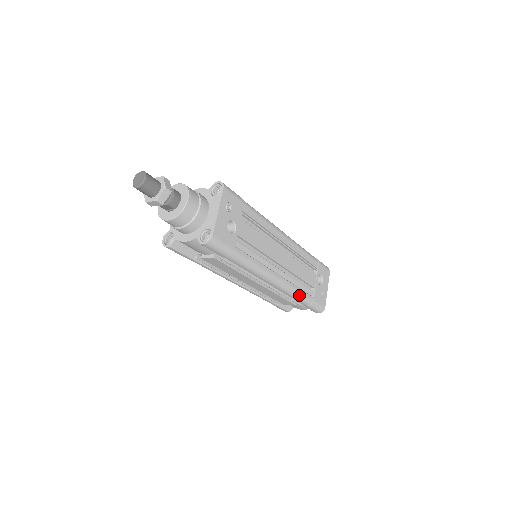
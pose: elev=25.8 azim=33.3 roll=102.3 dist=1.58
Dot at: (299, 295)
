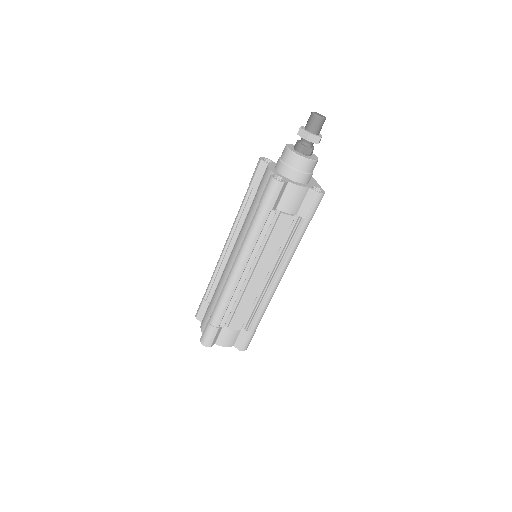
Dot at: occluded
